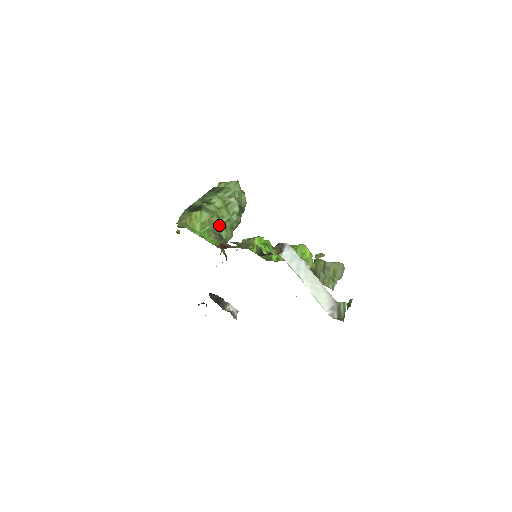
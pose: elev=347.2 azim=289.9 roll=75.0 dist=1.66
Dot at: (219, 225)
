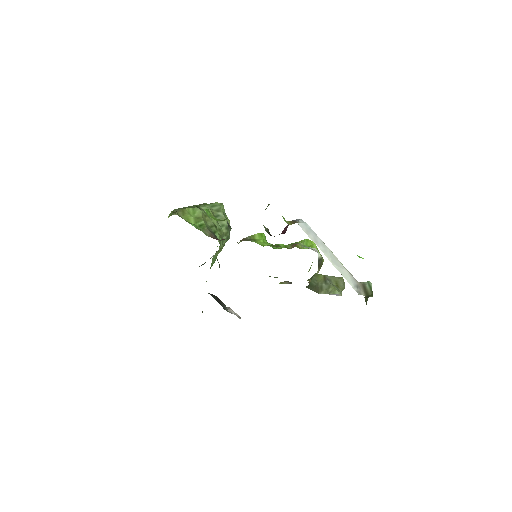
Dot at: (213, 225)
